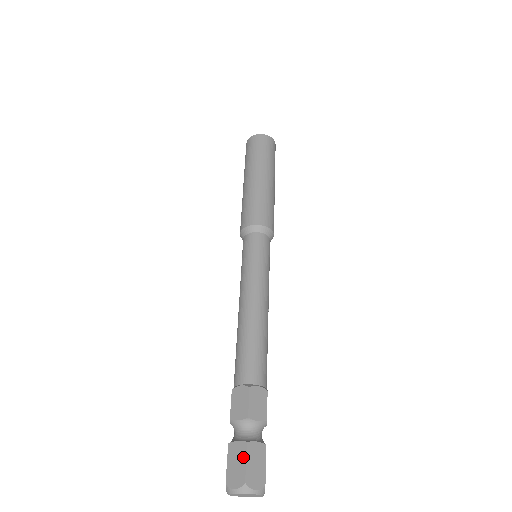
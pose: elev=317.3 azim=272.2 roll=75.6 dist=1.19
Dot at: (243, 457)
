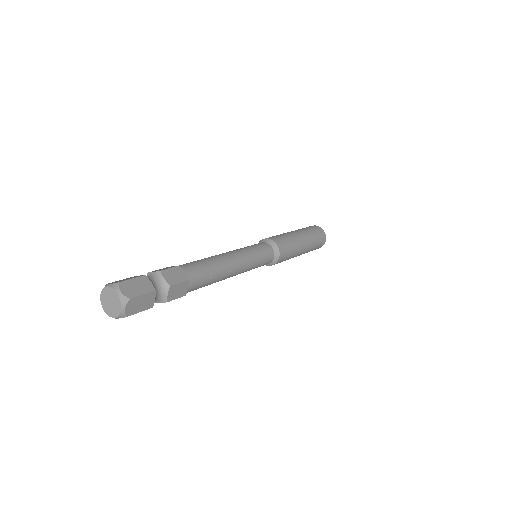
Dot at: (134, 277)
